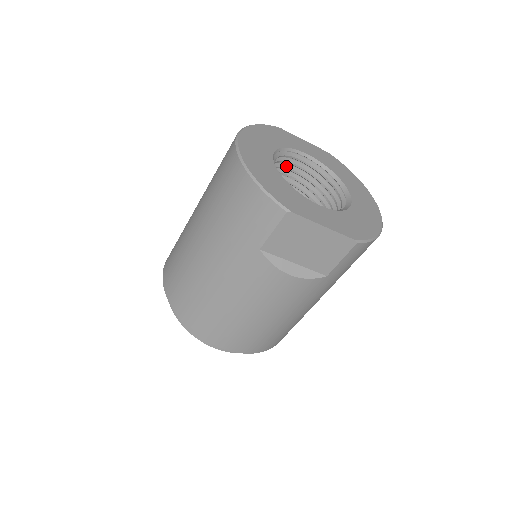
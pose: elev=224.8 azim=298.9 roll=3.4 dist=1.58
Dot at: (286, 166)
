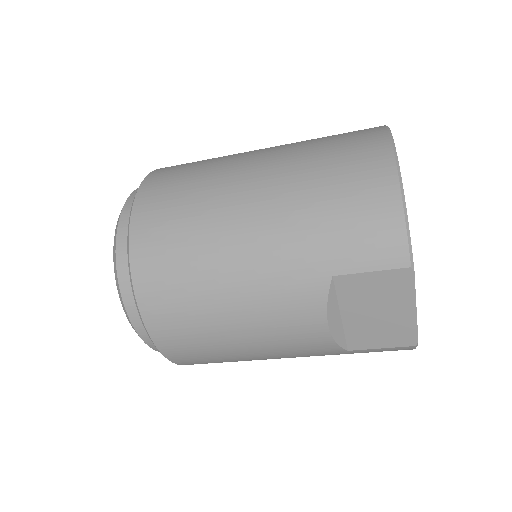
Dot at: occluded
